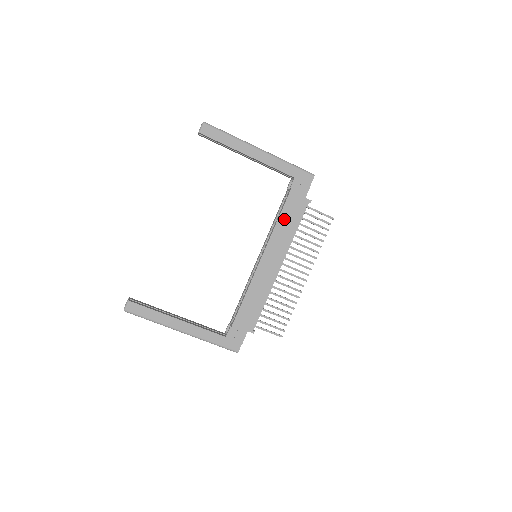
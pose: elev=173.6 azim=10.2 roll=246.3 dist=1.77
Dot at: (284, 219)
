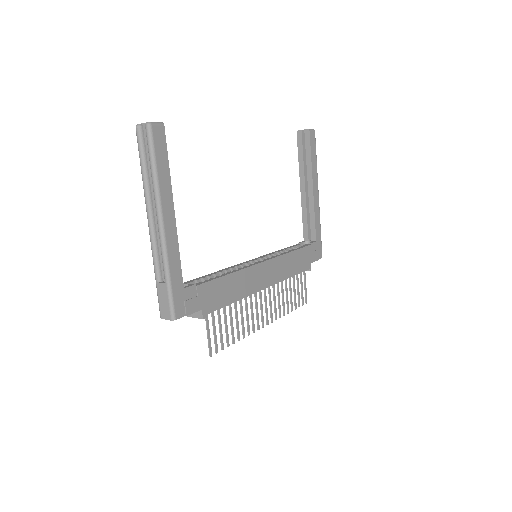
Dot at: (294, 257)
